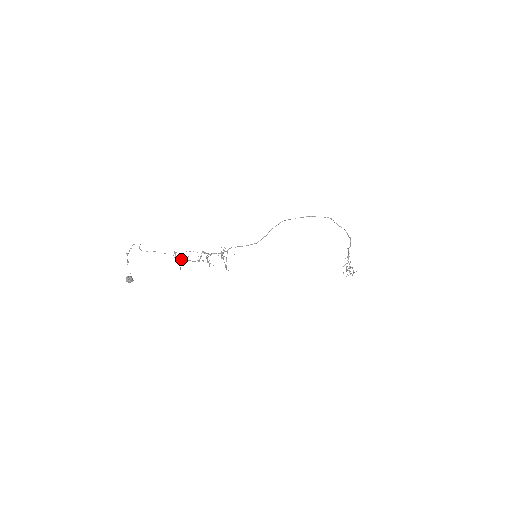
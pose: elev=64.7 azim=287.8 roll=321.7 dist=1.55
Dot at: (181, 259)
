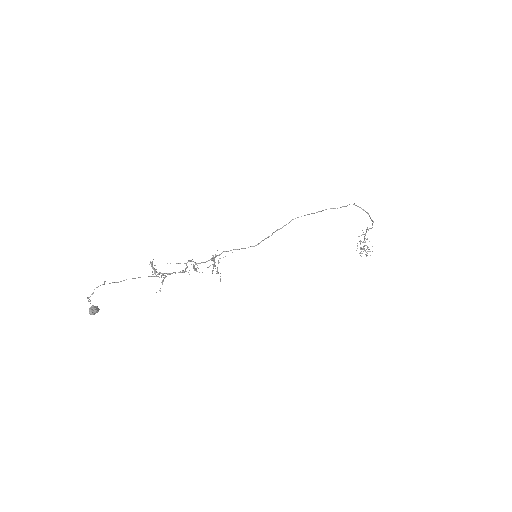
Dot at: (160, 273)
